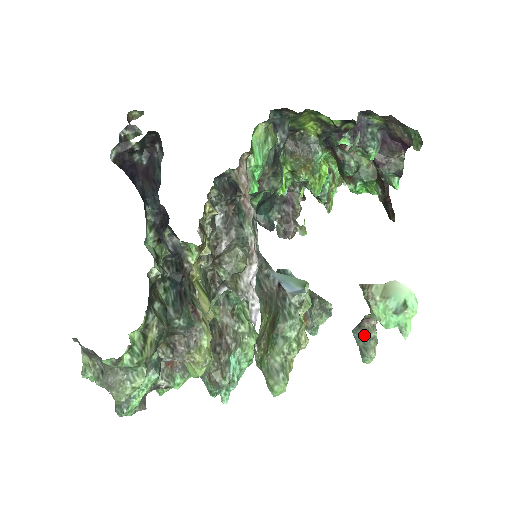
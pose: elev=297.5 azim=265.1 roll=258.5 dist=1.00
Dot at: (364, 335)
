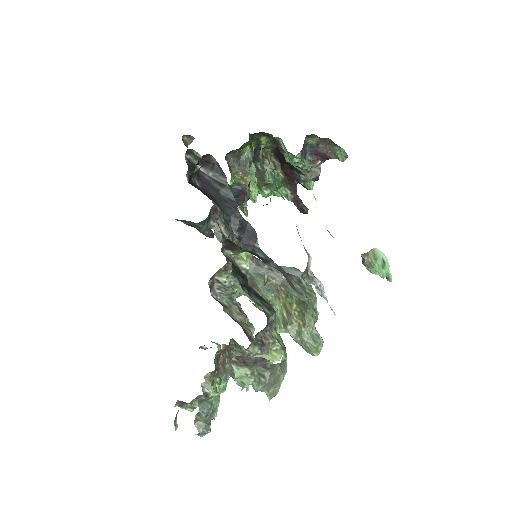
Dot at: occluded
